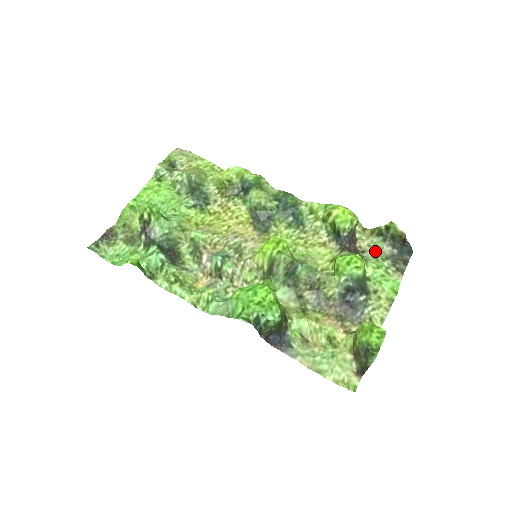
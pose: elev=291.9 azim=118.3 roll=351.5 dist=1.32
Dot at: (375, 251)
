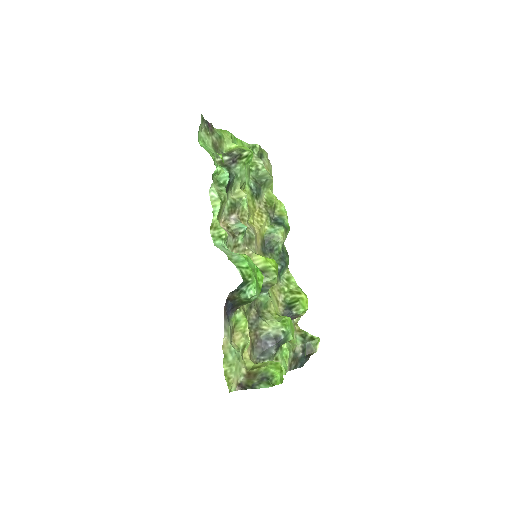
Dot at: (292, 341)
